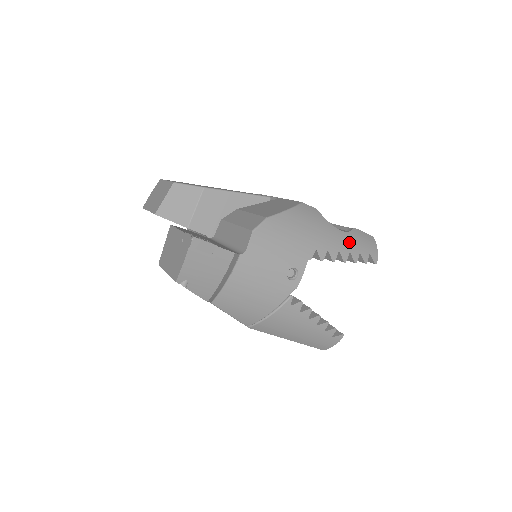
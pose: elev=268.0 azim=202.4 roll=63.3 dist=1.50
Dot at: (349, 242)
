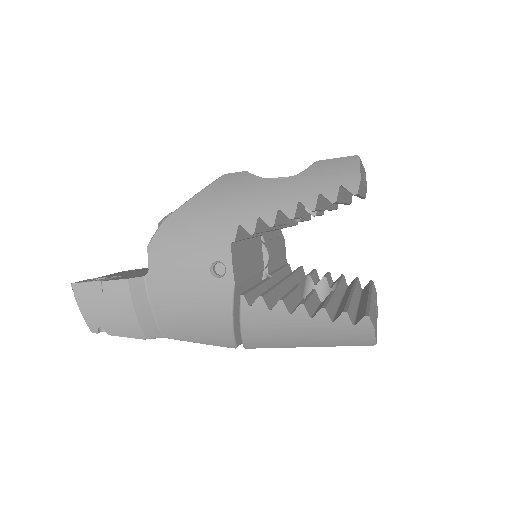
Dot at: (297, 187)
